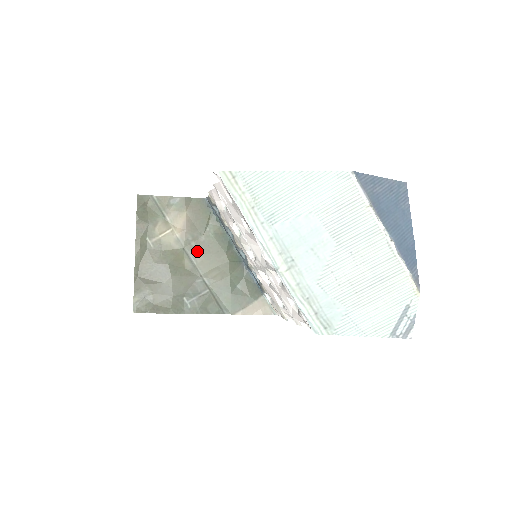
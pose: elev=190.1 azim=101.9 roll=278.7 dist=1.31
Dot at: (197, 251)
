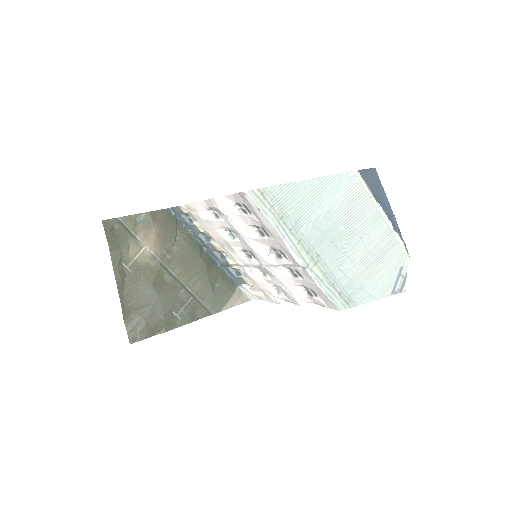
Dot at: (174, 263)
